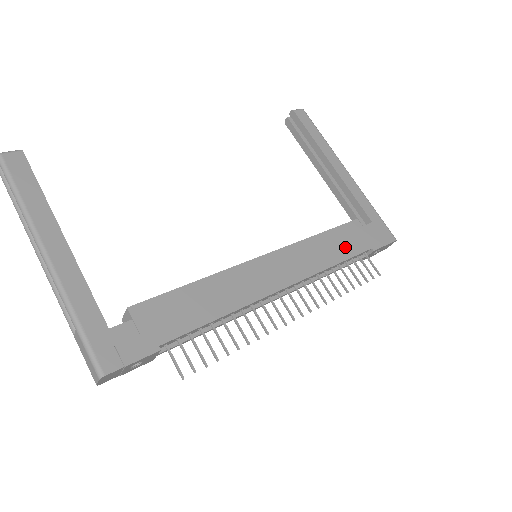
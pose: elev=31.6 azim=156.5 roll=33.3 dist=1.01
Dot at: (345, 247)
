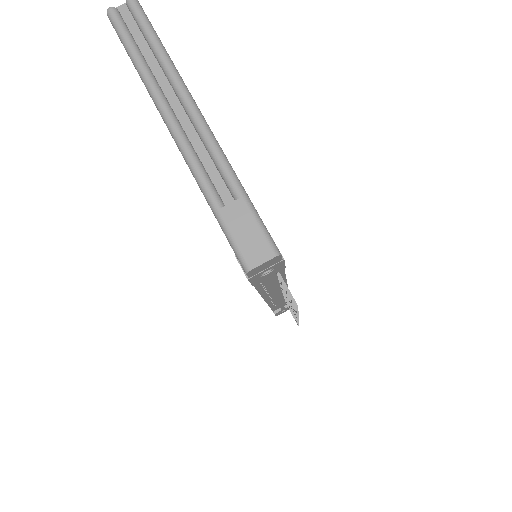
Dot at: occluded
